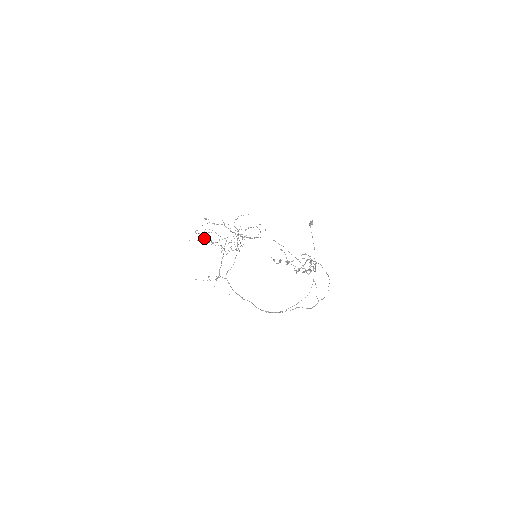
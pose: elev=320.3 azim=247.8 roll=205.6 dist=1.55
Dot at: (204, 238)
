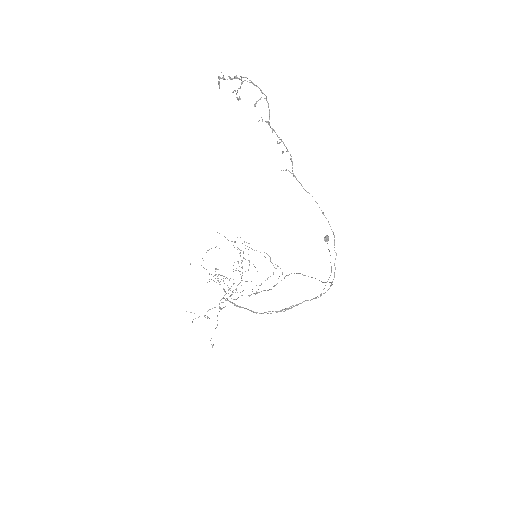
Dot at: occluded
